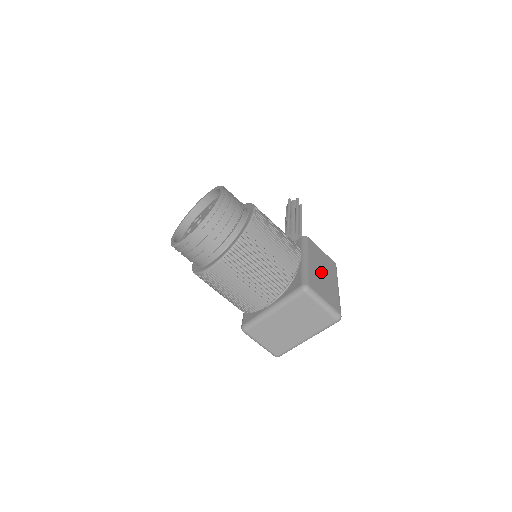
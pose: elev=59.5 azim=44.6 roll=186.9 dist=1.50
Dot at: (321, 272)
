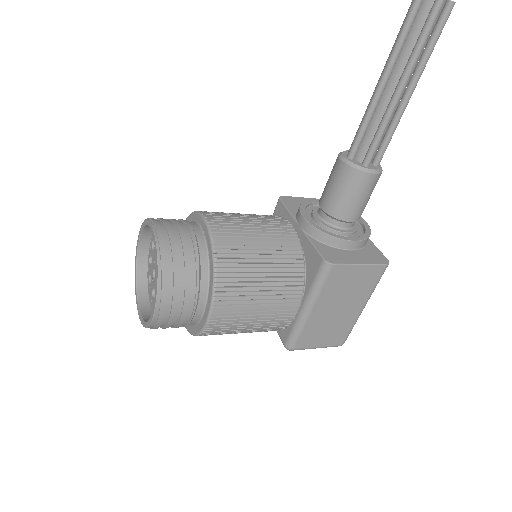
Dot at: (333, 310)
